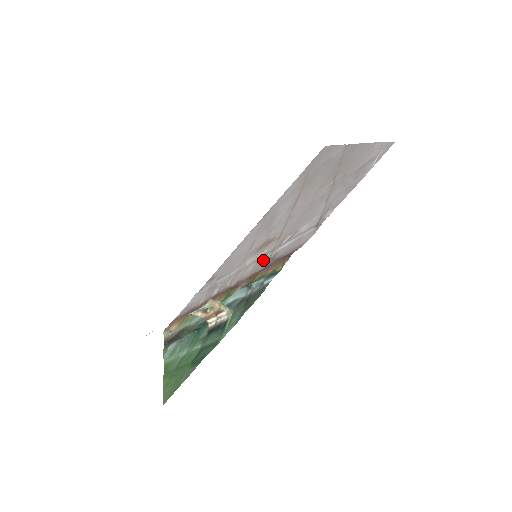
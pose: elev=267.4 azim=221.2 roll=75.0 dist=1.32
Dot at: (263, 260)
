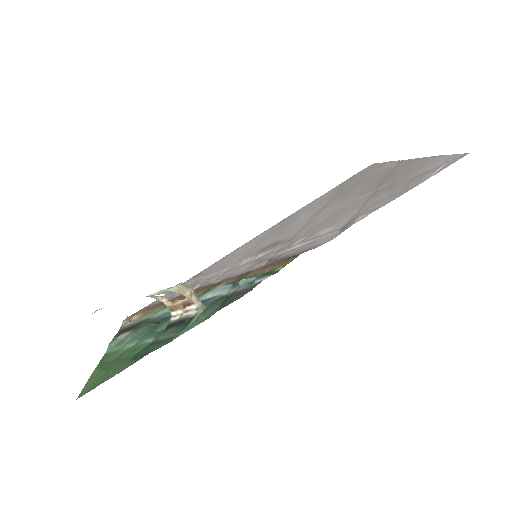
Dot at: (263, 260)
